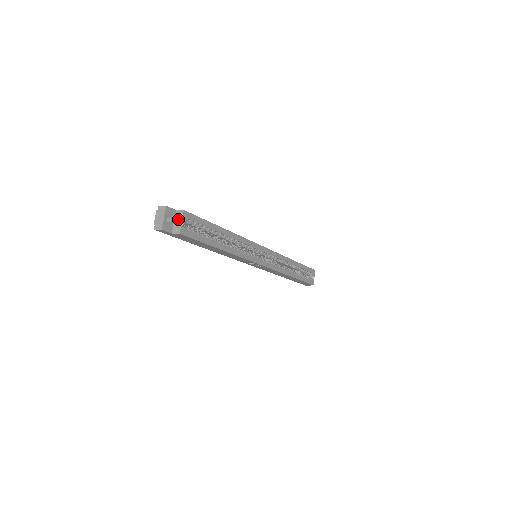
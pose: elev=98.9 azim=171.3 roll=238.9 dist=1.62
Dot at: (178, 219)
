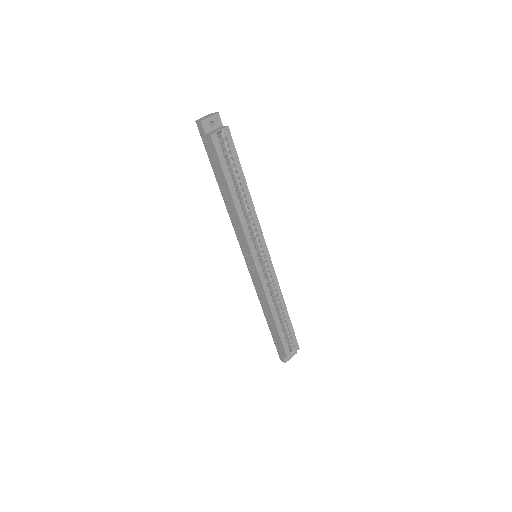
Dot at: (219, 129)
